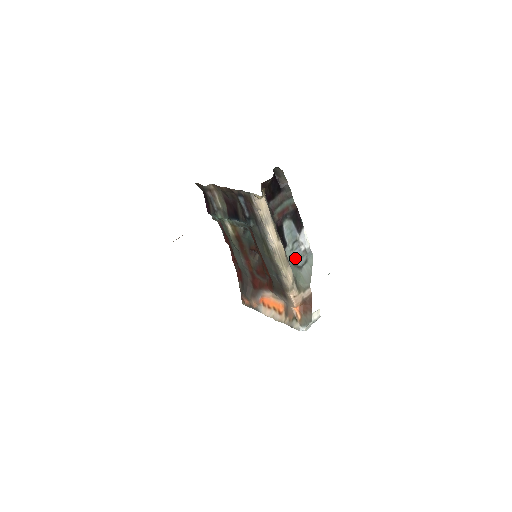
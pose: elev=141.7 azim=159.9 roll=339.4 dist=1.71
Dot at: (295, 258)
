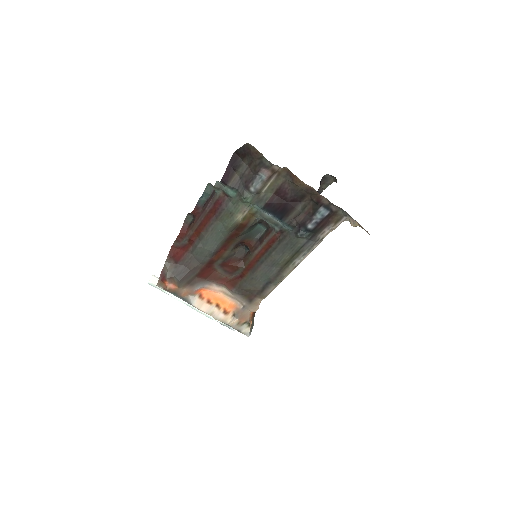
Dot at: occluded
